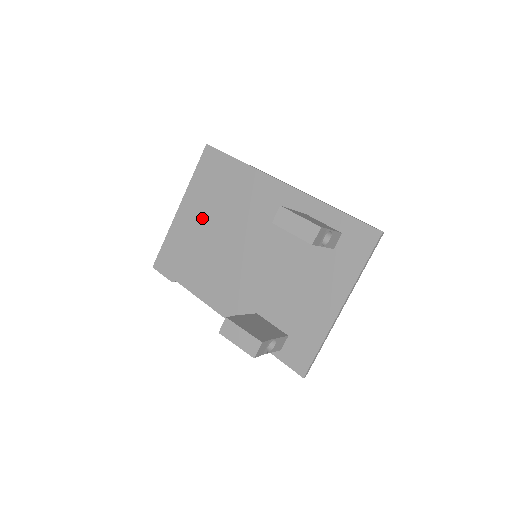
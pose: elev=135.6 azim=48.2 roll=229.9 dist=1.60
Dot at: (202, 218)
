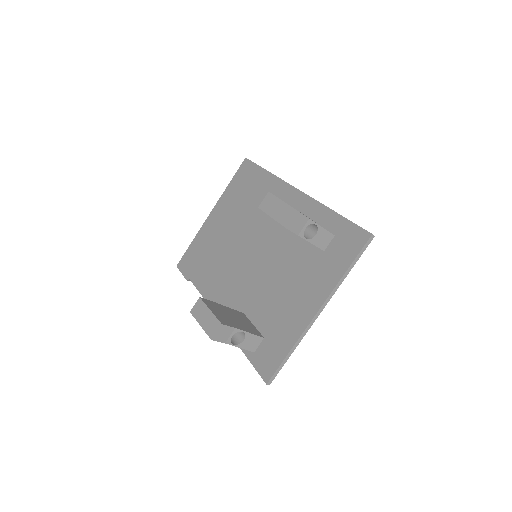
Dot at: (225, 222)
